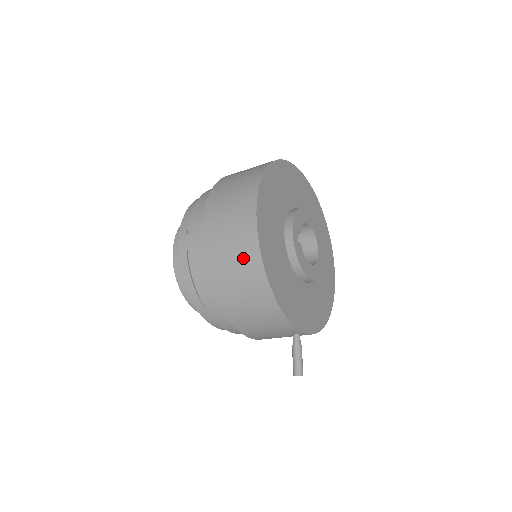
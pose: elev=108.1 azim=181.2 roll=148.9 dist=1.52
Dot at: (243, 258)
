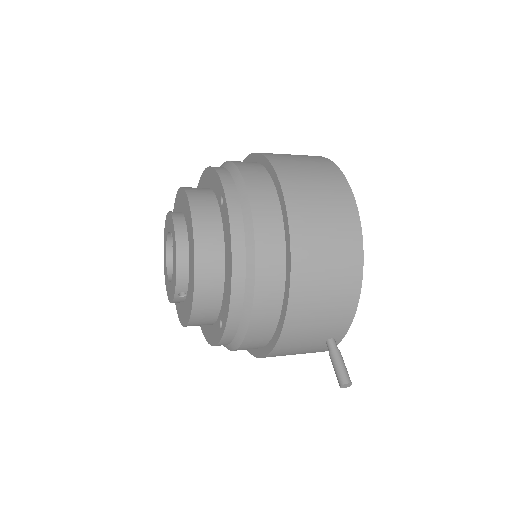
Dot at: (339, 217)
